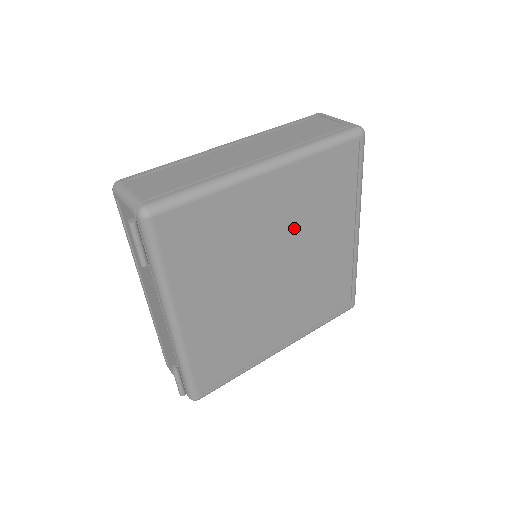
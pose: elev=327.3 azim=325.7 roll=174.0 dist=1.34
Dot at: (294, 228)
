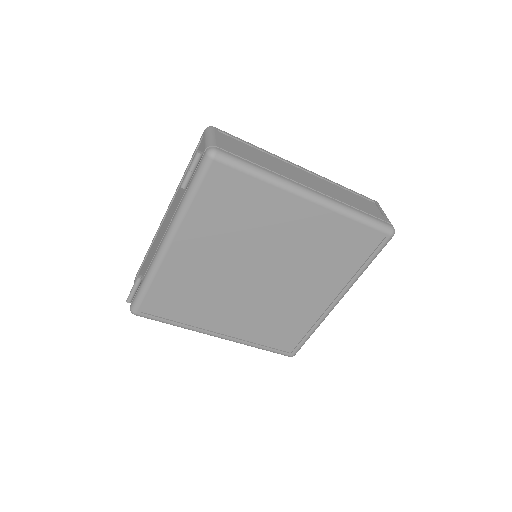
Dot at: (295, 255)
